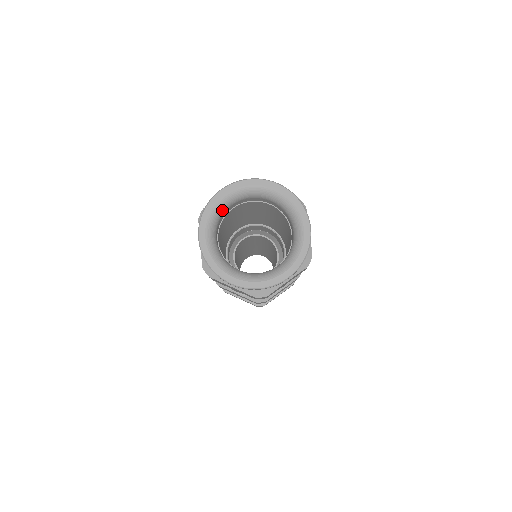
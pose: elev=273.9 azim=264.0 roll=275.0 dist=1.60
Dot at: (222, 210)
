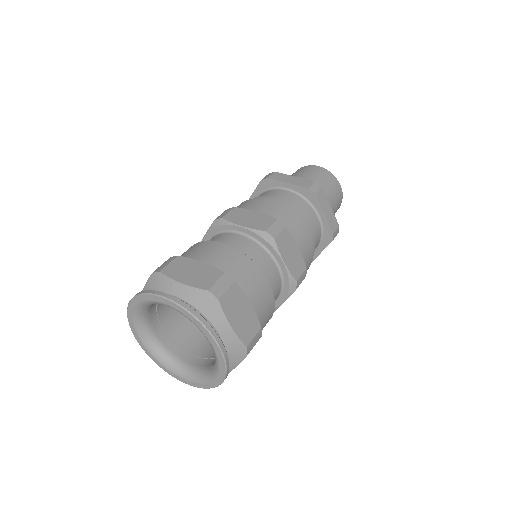
Dot at: occluded
